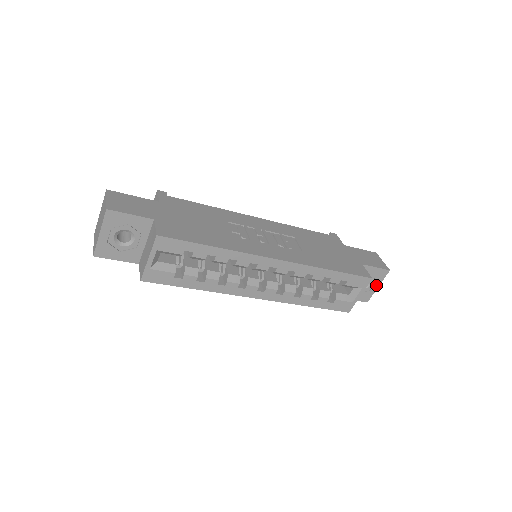
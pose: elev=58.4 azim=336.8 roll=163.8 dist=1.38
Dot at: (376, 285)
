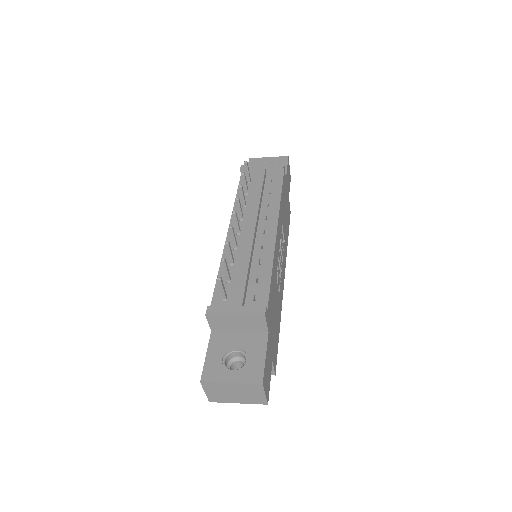
Dot at: occluded
